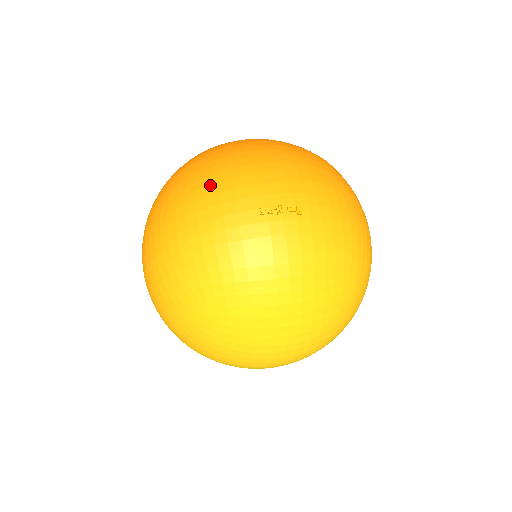
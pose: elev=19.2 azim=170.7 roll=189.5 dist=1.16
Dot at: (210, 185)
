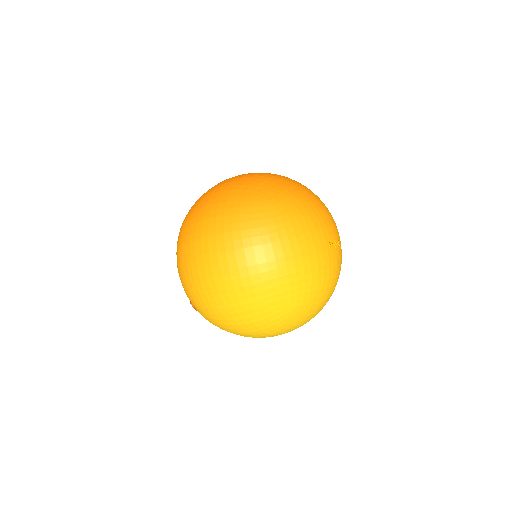
Dot at: (302, 225)
